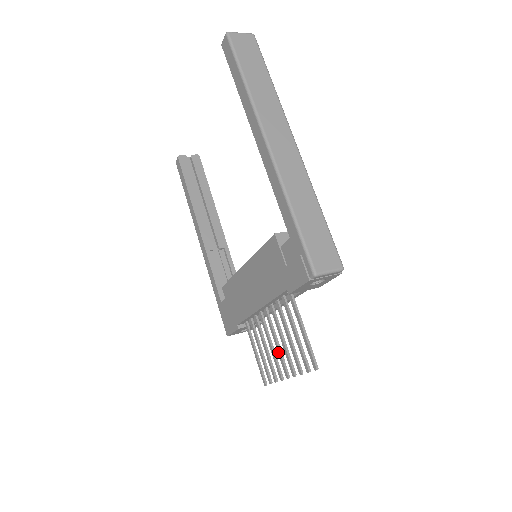
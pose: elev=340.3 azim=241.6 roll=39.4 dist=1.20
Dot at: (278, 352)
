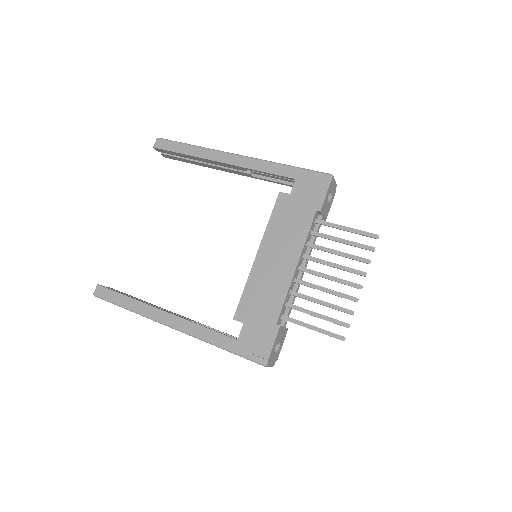
Dot at: (337, 281)
